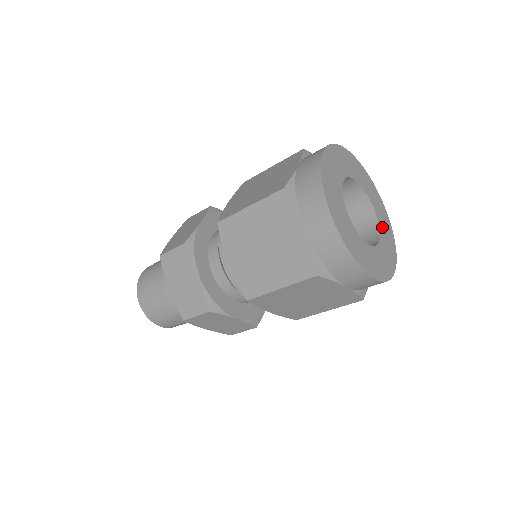
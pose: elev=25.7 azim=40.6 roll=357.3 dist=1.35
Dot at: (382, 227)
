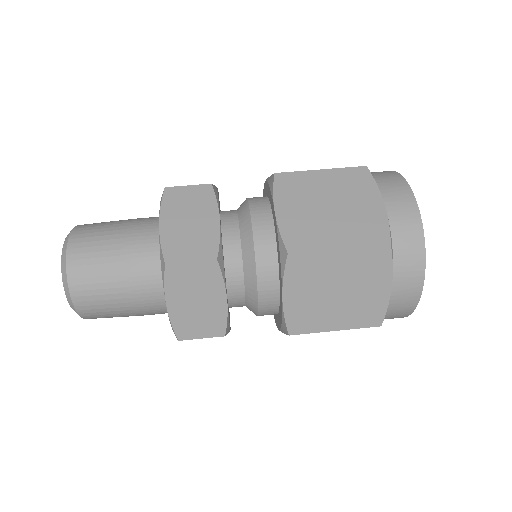
Dot at: occluded
